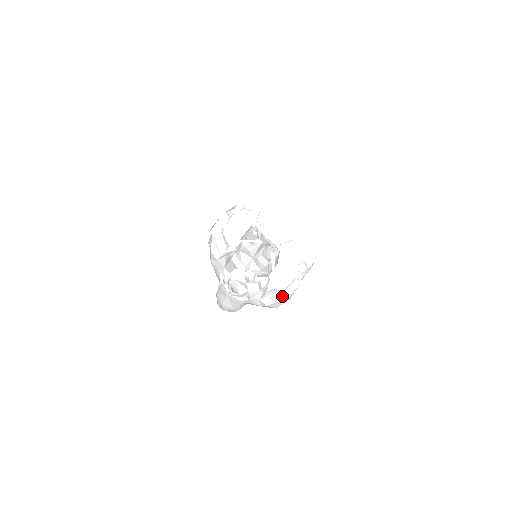
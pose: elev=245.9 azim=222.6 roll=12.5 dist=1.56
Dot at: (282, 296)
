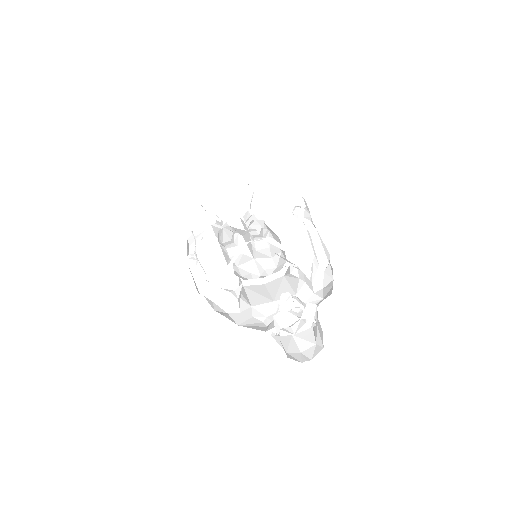
Dot at: (319, 259)
